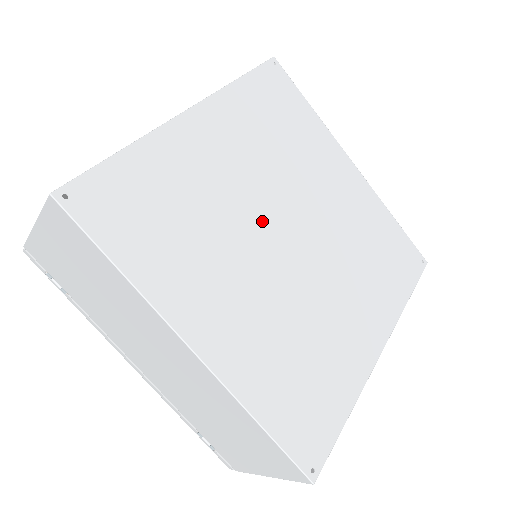
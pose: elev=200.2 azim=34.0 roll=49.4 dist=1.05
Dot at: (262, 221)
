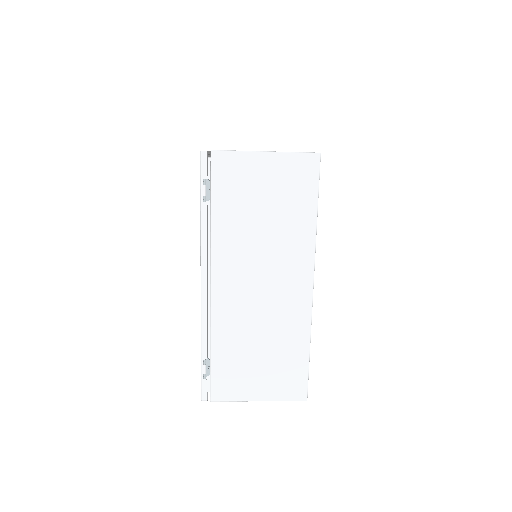
Dot at: occluded
